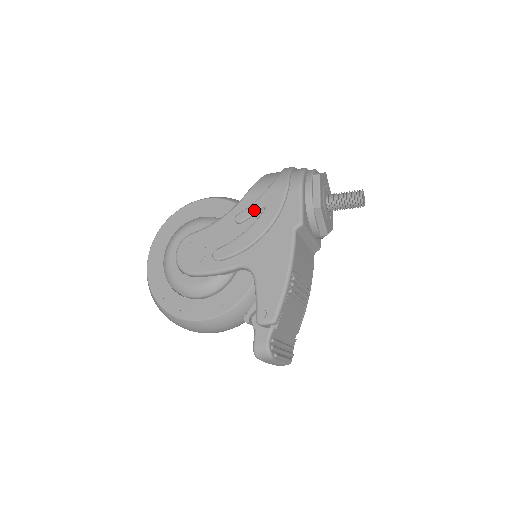
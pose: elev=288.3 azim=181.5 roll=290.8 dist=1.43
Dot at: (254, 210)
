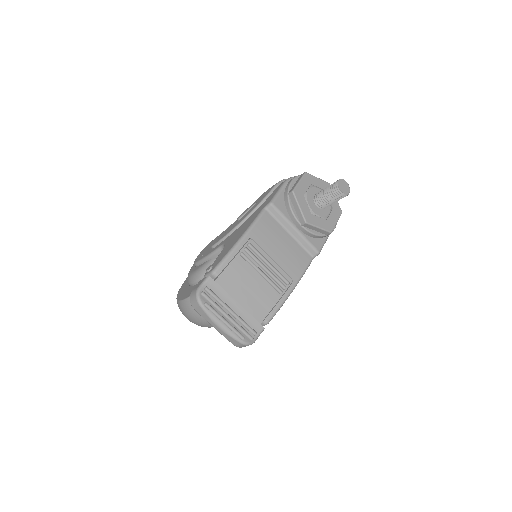
Dot at: (250, 207)
